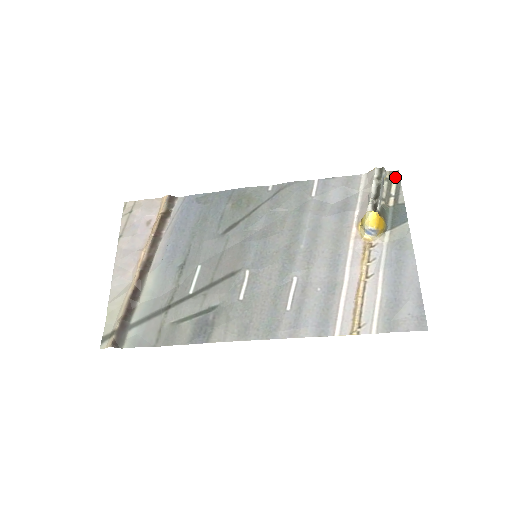
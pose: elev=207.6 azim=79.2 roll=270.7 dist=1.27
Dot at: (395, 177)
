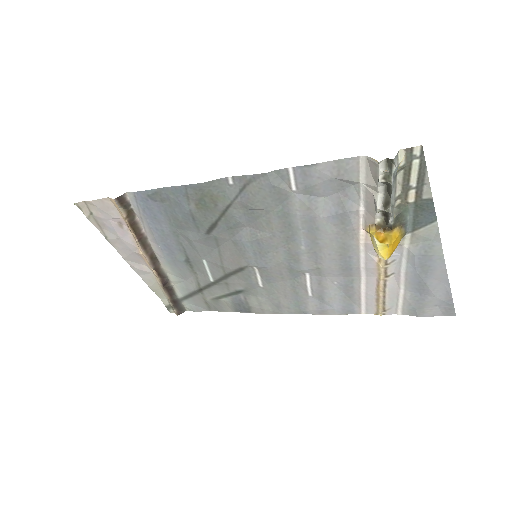
Dot at: (416, 159)
